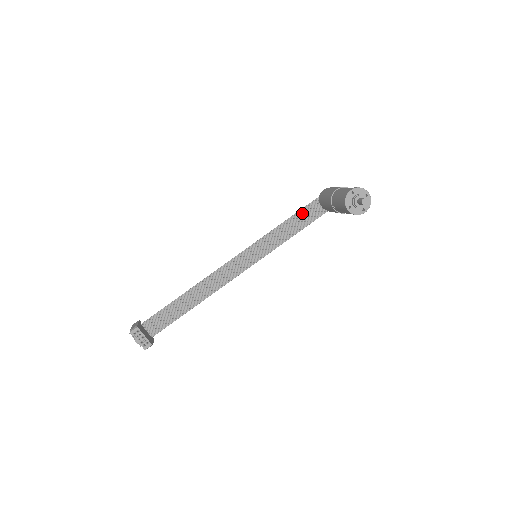
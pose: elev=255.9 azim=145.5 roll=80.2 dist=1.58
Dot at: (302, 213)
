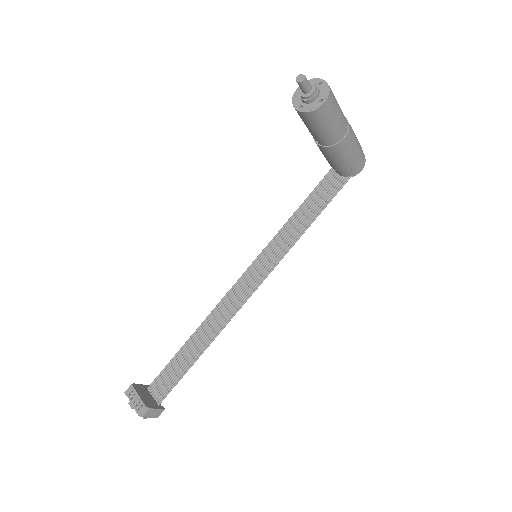
Dot at: (316, 192)
